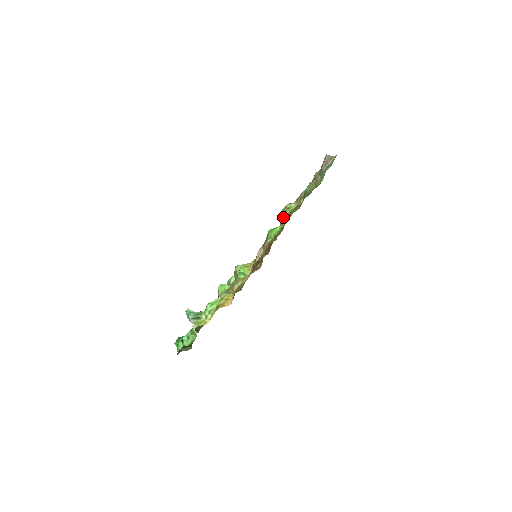
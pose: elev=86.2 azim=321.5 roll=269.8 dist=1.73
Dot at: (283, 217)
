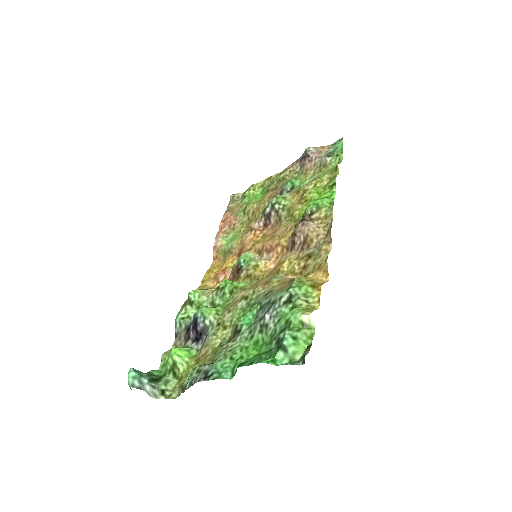
Dot at: (278, 208)
